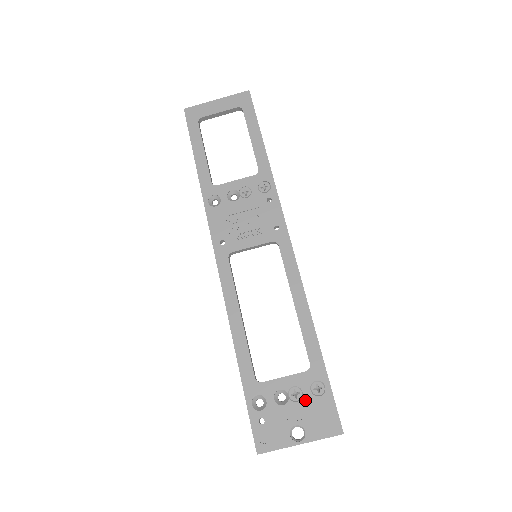
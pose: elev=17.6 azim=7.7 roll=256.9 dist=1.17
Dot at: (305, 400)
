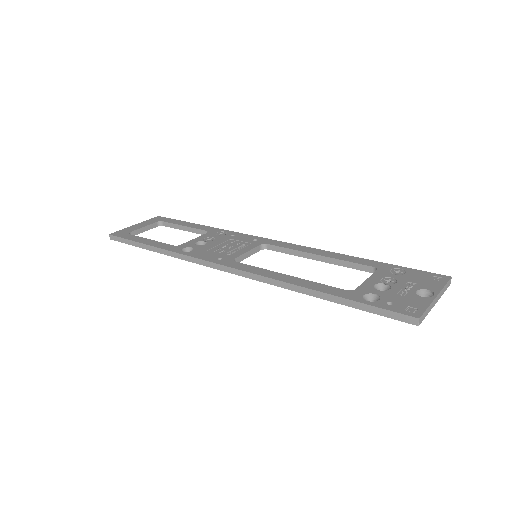
Dot at: (400, 279)
